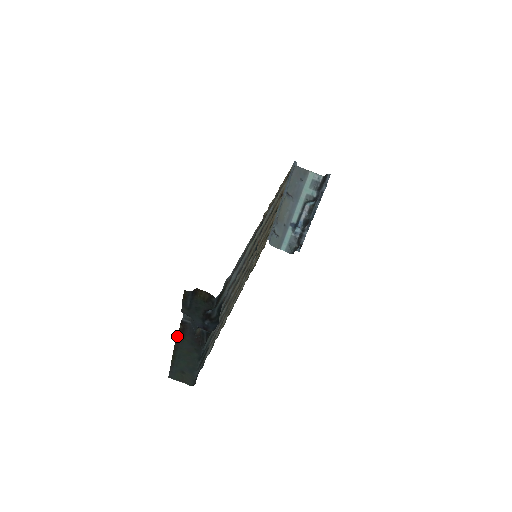
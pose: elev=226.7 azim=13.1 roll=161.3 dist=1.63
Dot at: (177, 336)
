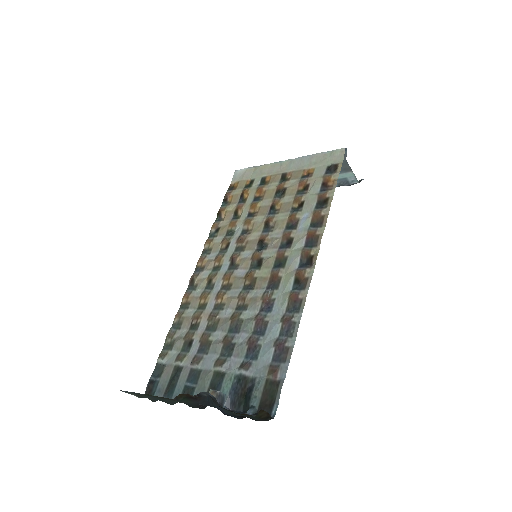
Dot at: (178, 395)
